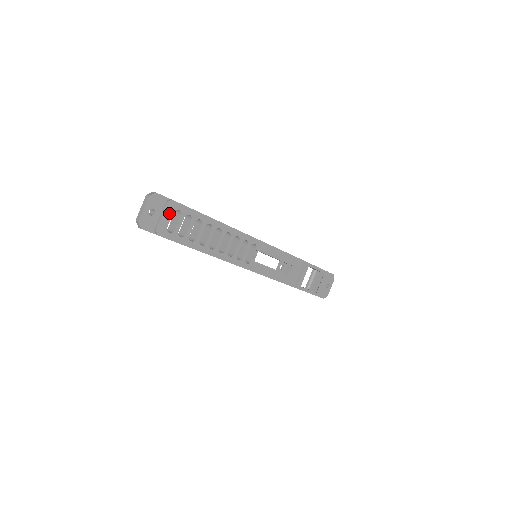
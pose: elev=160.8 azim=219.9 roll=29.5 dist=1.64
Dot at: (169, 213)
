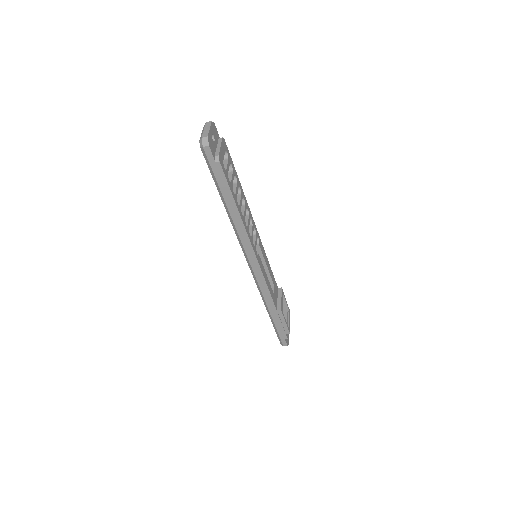
Dot at: (223, 149)
